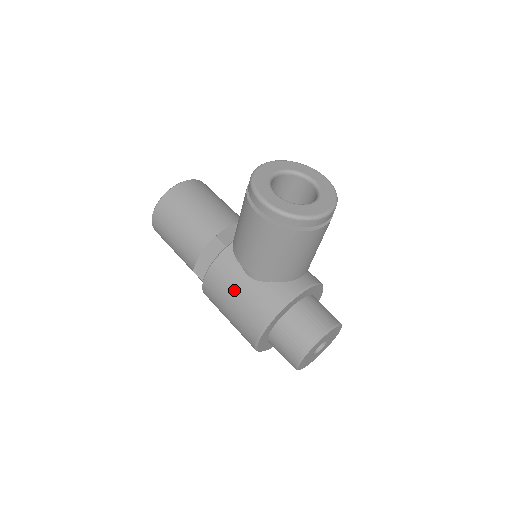
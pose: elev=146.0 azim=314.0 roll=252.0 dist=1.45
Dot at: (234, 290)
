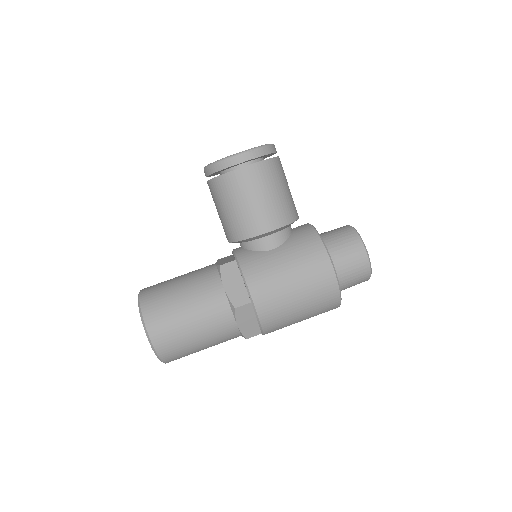
Dot at: (280, 265)
